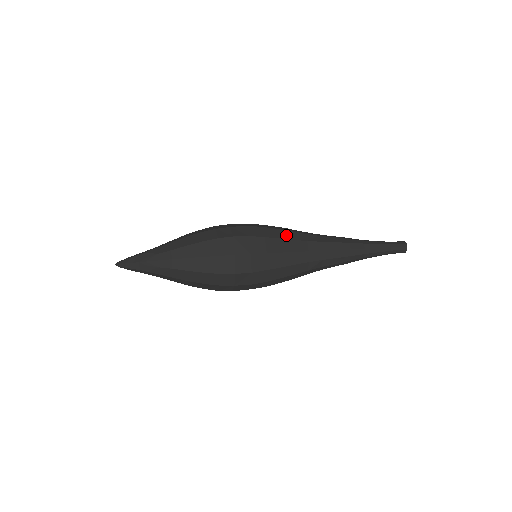
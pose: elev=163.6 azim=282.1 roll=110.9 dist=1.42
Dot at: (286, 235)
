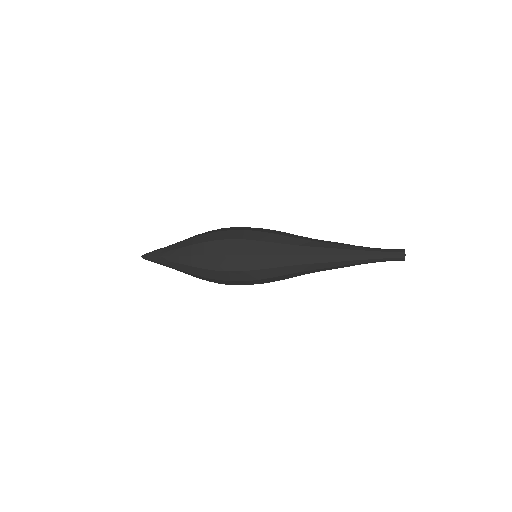
Dot at: (279, 239)
